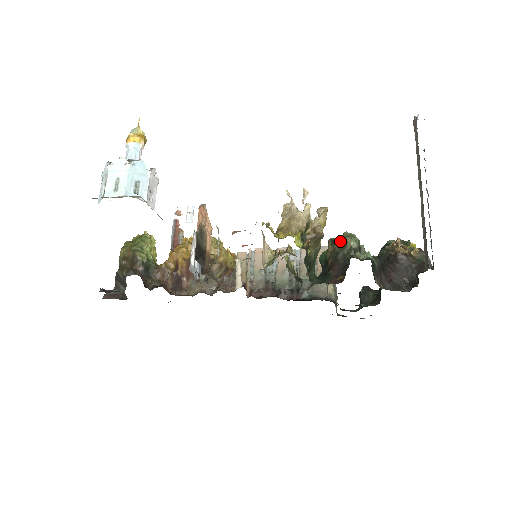
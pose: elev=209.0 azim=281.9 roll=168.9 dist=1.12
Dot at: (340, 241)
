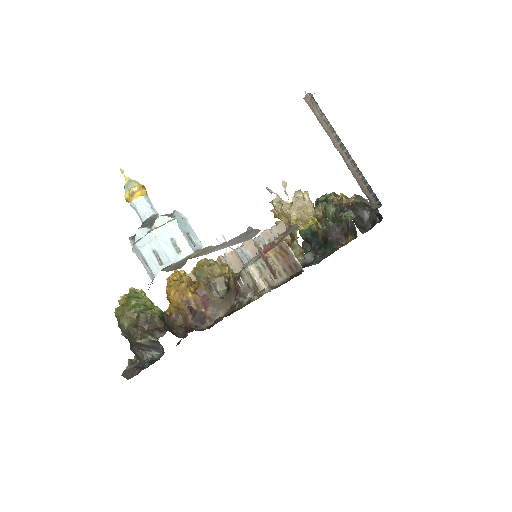
Dot at: occluded
